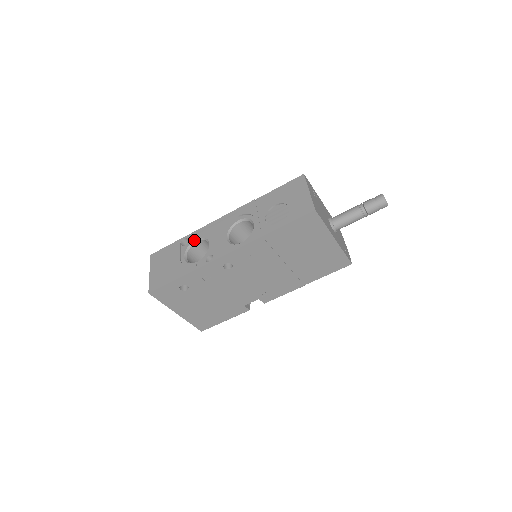
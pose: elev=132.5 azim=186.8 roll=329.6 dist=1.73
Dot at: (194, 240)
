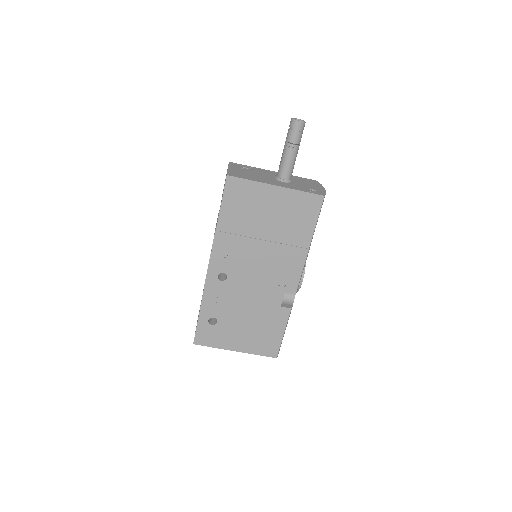
Dot at: occluded
